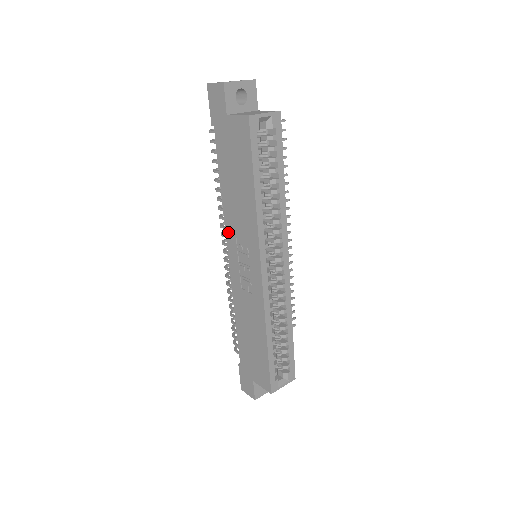
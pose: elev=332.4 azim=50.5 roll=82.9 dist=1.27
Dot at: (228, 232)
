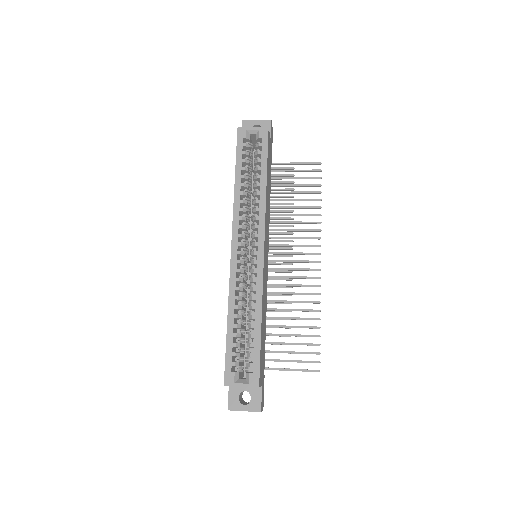
Dot at: occluded
